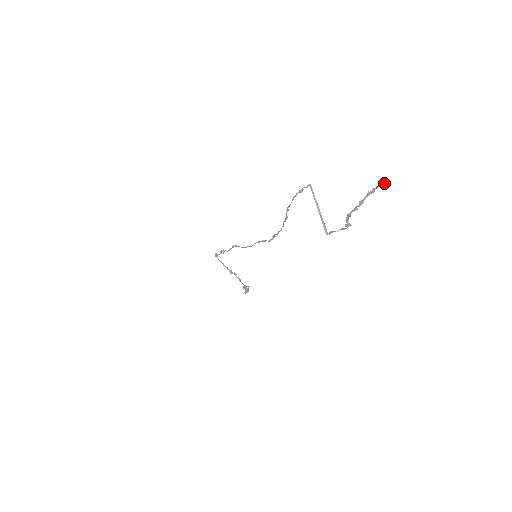
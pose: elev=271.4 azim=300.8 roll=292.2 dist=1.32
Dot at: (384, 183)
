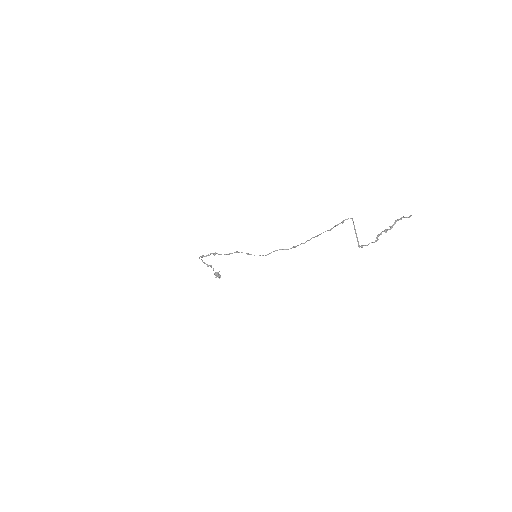
Dot at: occluded
